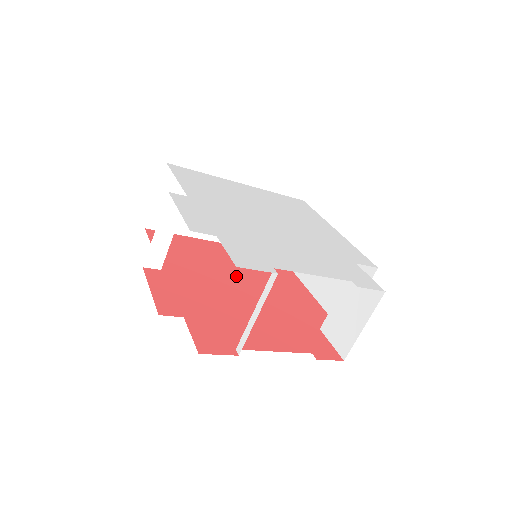
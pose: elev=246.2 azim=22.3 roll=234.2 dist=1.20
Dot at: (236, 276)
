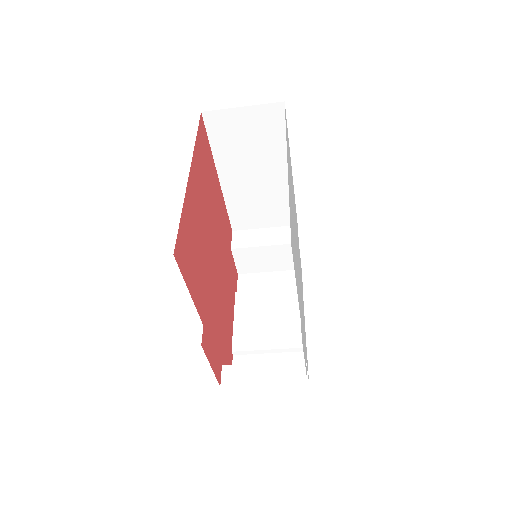
Dot at: (211, 241)
